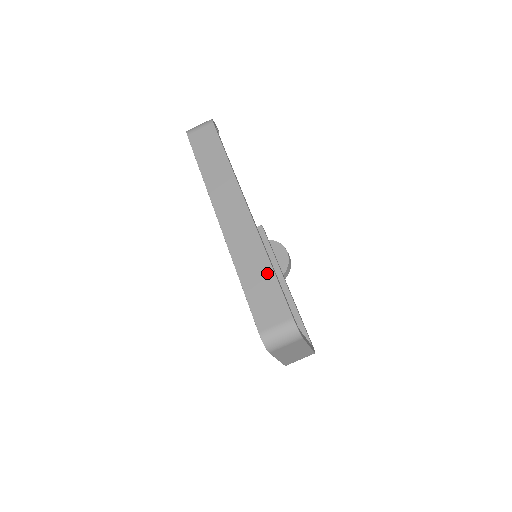
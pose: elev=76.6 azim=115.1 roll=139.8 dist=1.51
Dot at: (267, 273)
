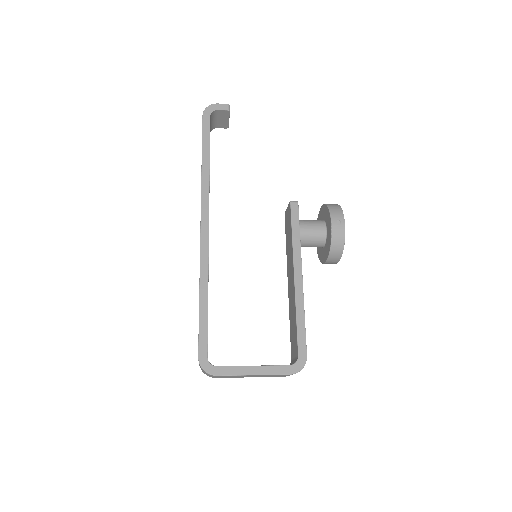
Dot at: occluded
